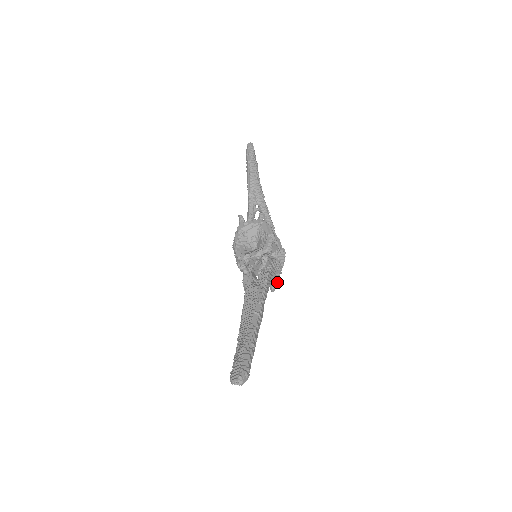
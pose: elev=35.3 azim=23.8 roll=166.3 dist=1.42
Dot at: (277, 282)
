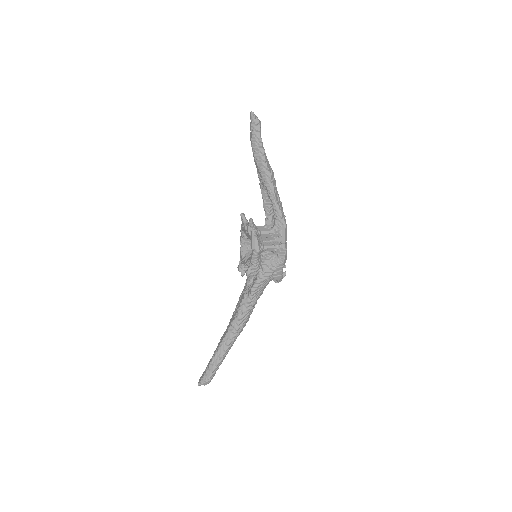
Dot at: (280, 276)
